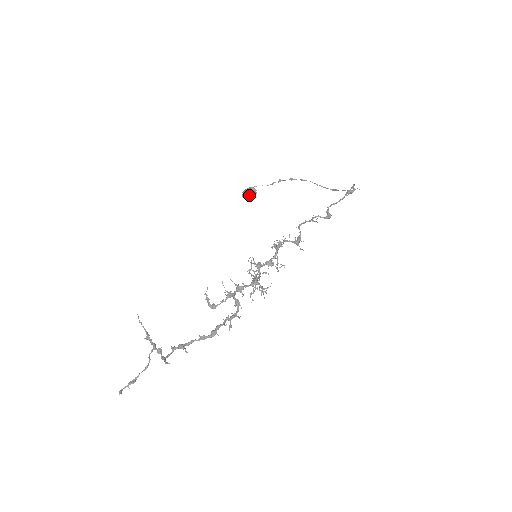
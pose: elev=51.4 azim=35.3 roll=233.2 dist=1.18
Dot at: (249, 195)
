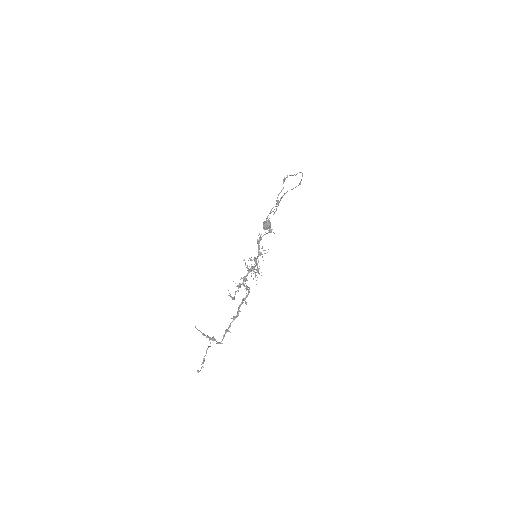
Dot at: (266, 227)
